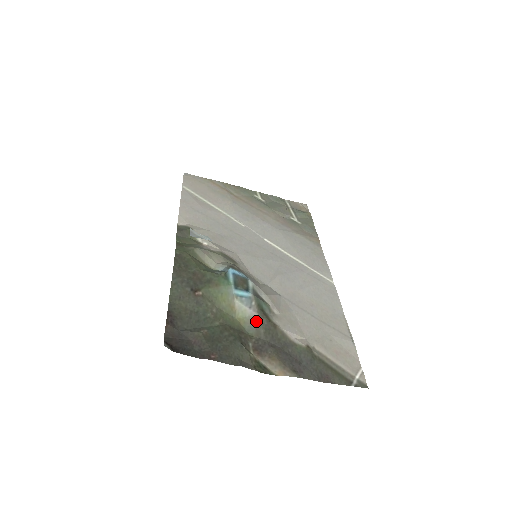
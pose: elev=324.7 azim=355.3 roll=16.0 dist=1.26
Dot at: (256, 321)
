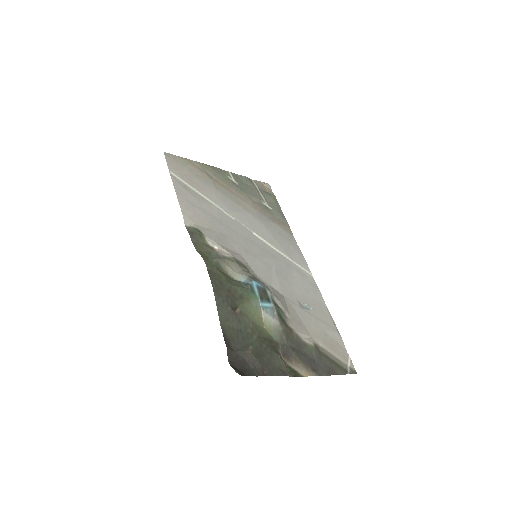
Dot at: (279, 329)
